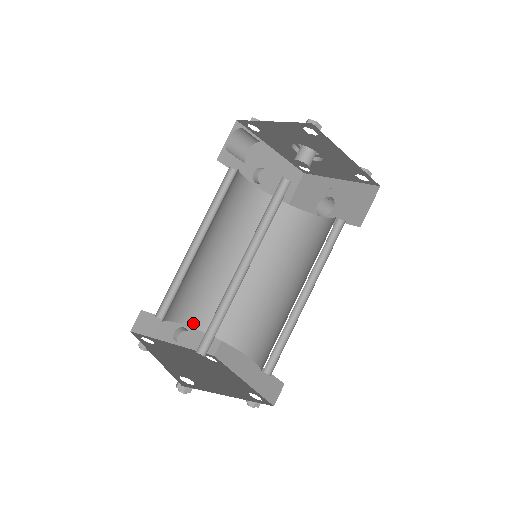
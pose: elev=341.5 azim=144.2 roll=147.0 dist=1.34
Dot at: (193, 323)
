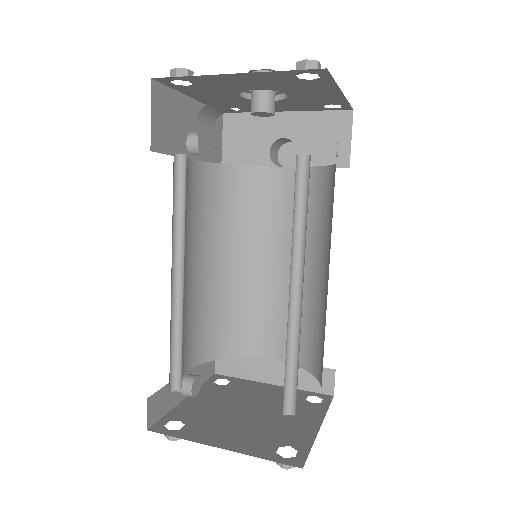
Dot at: (193, 362)
